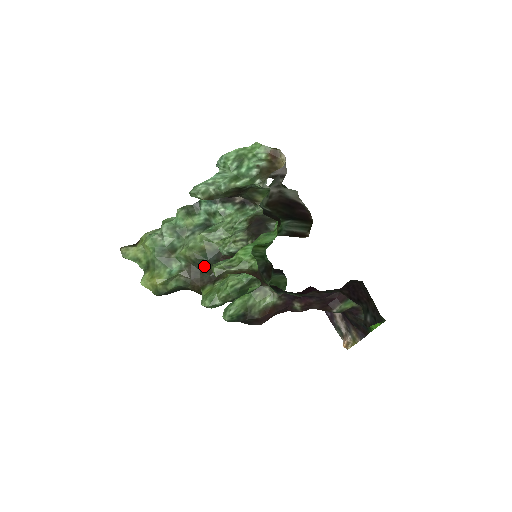
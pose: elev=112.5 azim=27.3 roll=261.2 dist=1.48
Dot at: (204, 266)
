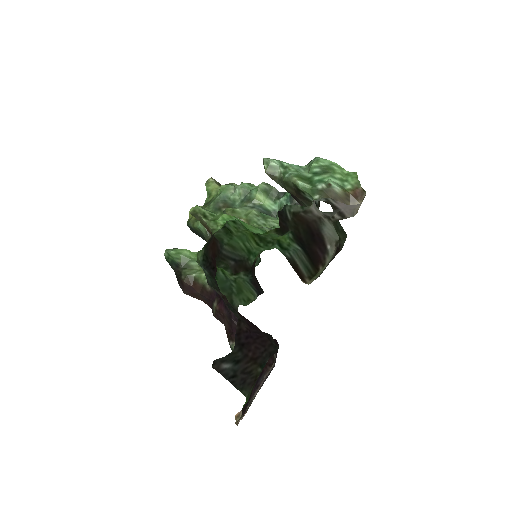
Dot at: occluded
